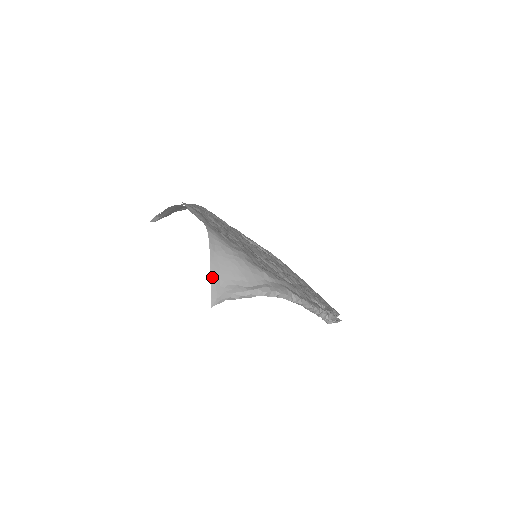
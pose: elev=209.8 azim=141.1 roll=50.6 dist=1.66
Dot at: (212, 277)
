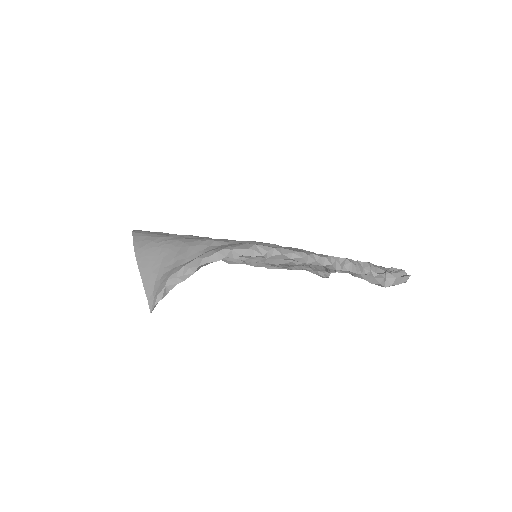
Dot at: (142, 276)
